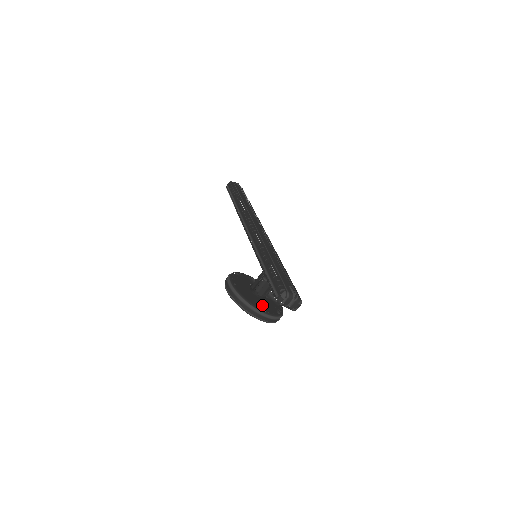
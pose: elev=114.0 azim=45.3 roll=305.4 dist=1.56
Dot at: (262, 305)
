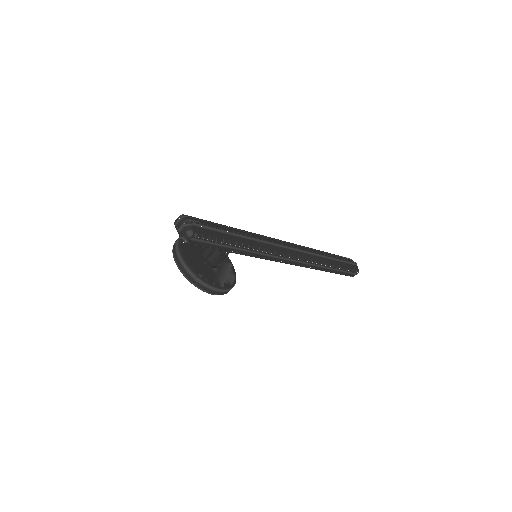
Dot at: (192, 256)
